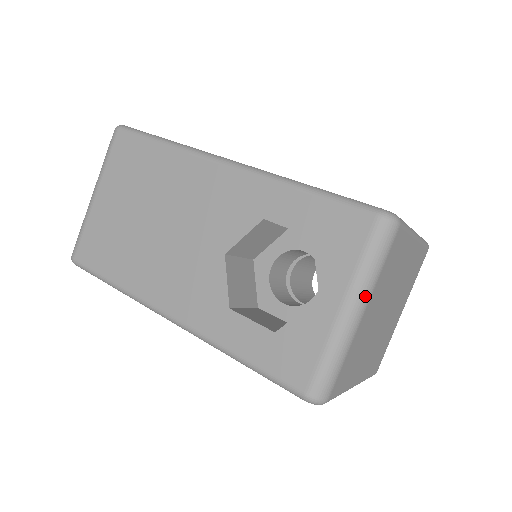
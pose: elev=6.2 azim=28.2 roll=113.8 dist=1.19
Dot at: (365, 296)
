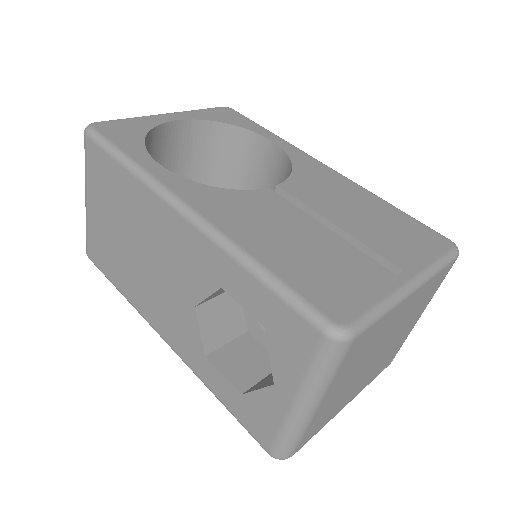
Dot at: (317, 397)
